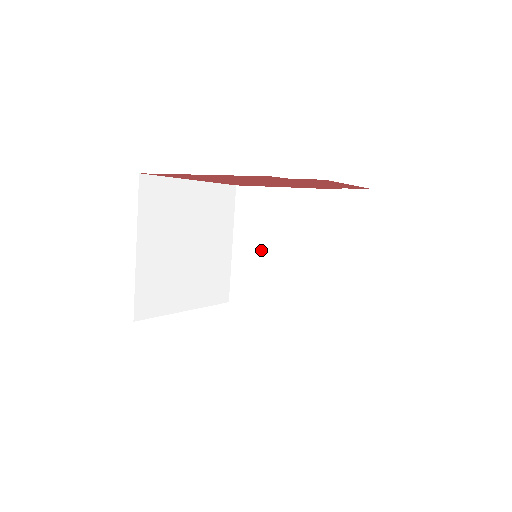
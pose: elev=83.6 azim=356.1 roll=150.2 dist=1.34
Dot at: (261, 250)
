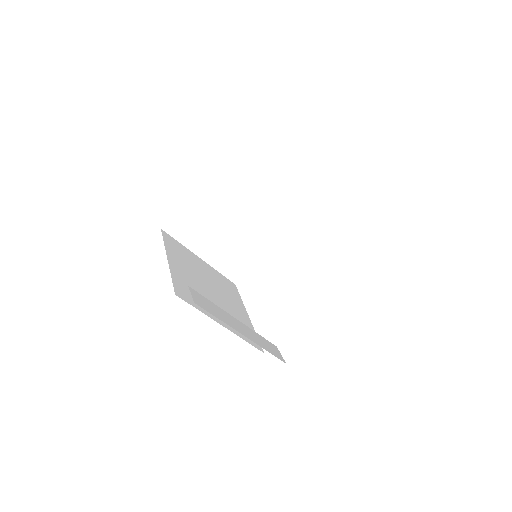
Dot at: occluded
